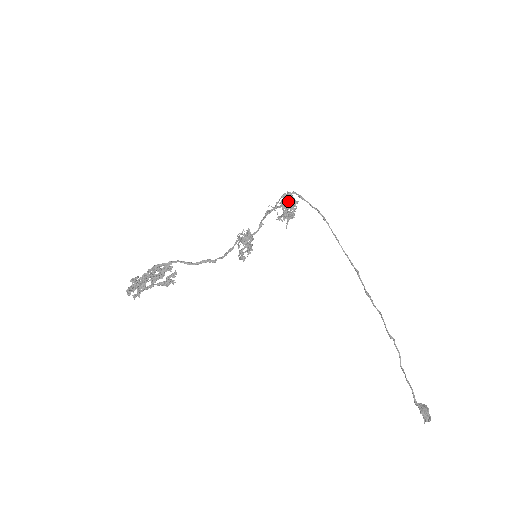
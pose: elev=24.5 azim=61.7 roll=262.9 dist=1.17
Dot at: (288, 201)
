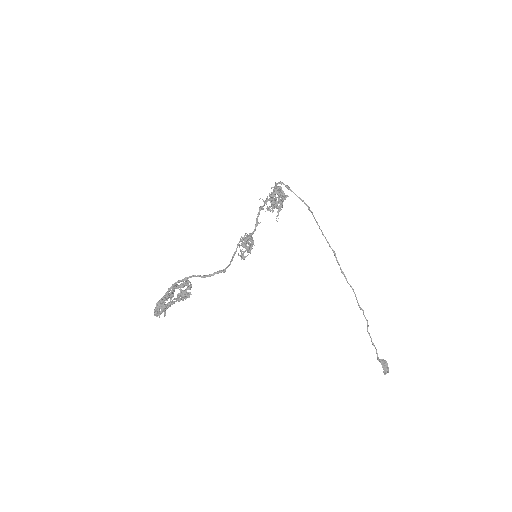
Dot at: (279, 196)
